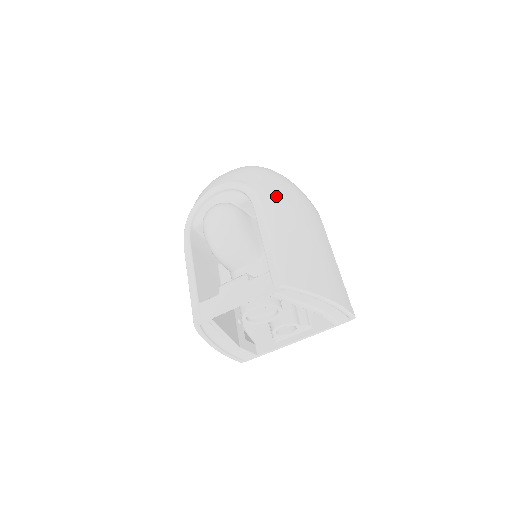
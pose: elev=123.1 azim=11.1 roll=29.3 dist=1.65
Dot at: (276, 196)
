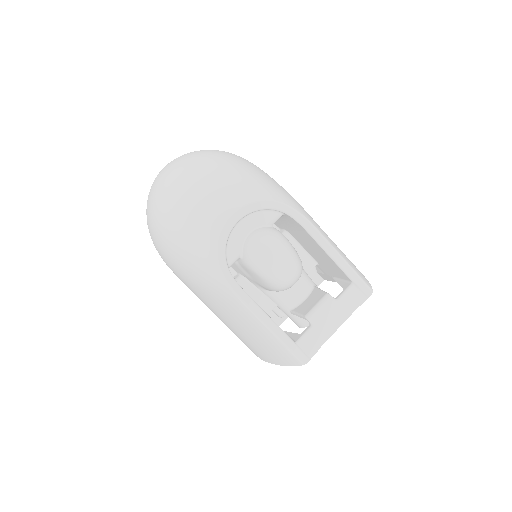
Dot at: (292, 197)
